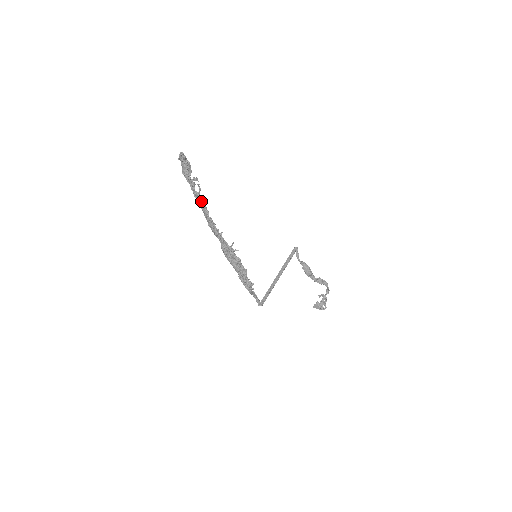
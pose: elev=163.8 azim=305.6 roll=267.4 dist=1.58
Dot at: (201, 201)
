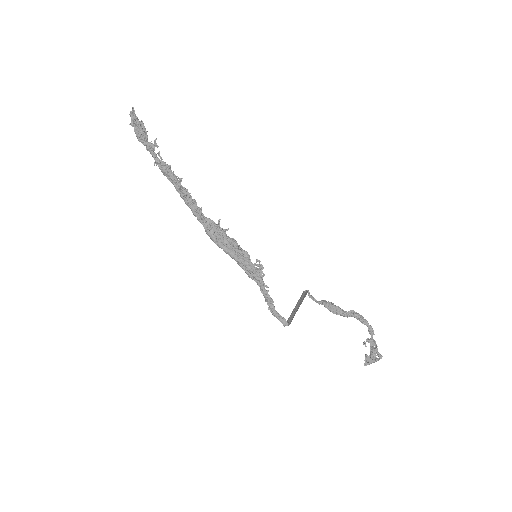
Dot at: (166, 165)
